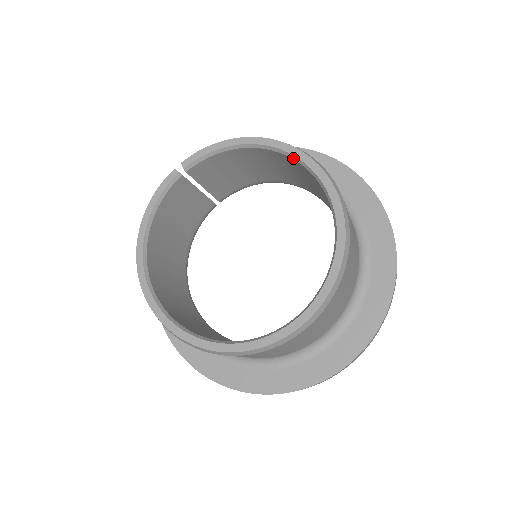
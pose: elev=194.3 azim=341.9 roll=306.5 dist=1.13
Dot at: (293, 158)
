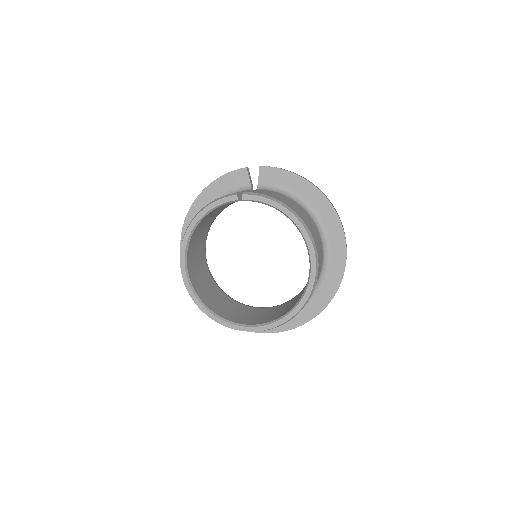
Dot at: (306, 245)
